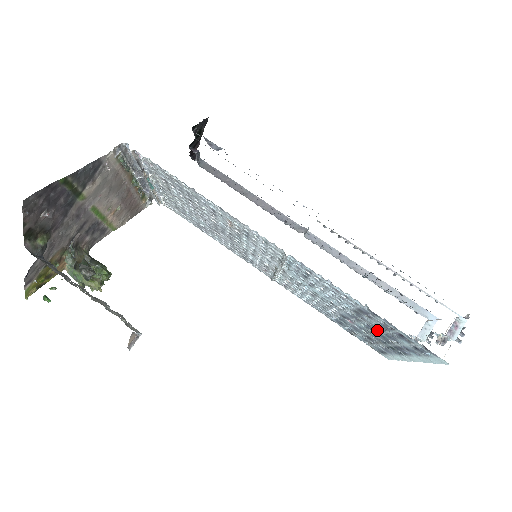
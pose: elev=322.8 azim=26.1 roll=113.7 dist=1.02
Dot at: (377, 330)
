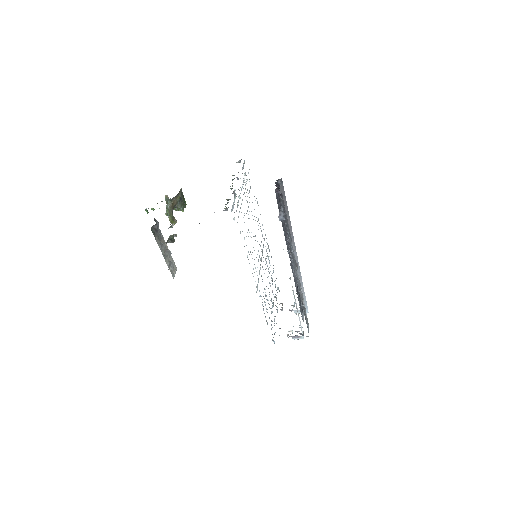
Dot at: occluded
